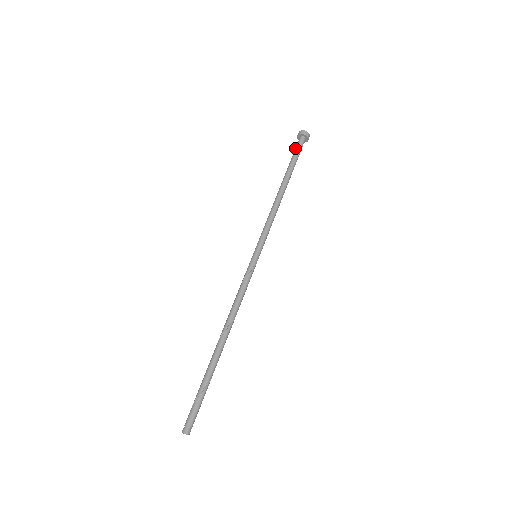
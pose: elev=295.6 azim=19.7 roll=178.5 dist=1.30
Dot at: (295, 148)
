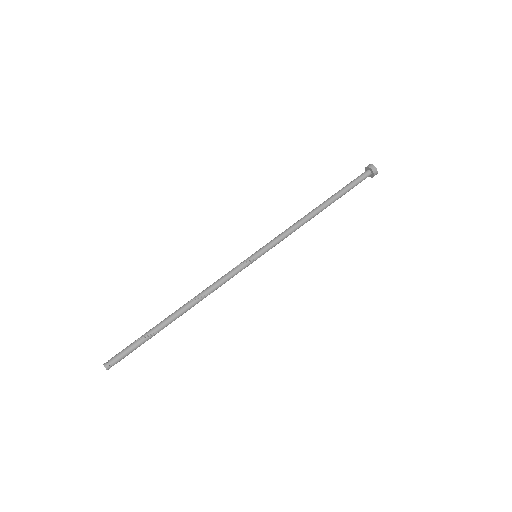
Dot at: (355, 179)
